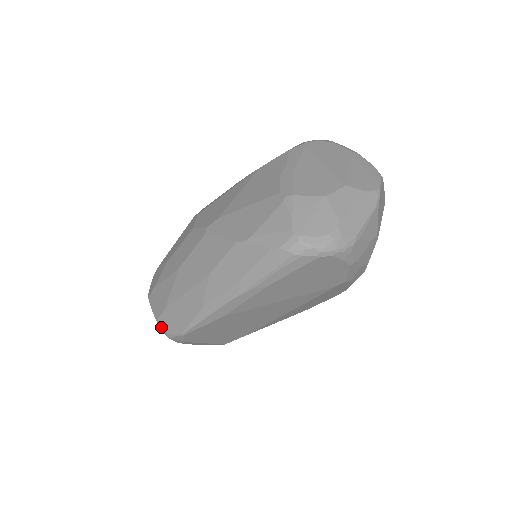
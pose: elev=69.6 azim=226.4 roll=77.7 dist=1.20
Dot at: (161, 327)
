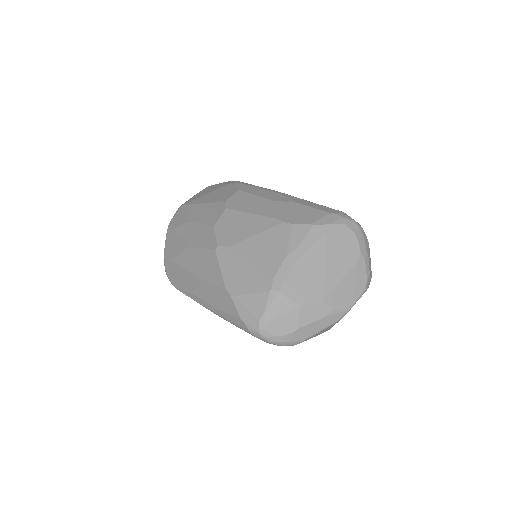
Dot at: (165, 265)
